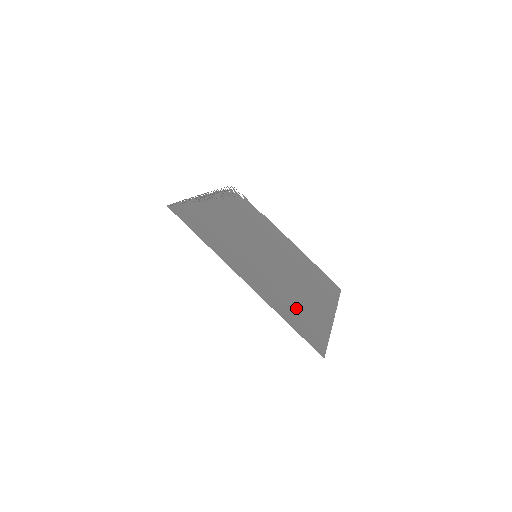
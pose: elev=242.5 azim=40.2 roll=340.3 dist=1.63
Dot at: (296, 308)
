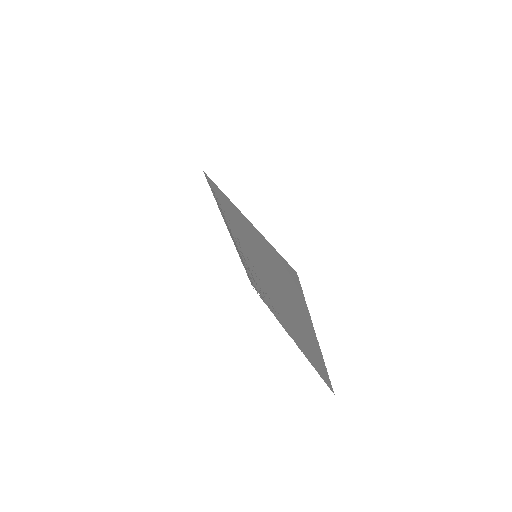
Dot at: (280, 273)
